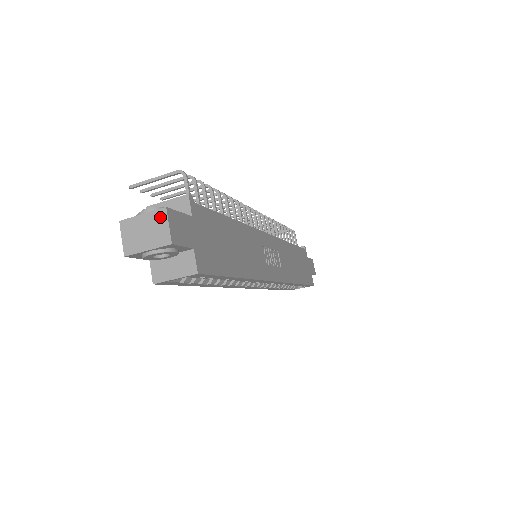
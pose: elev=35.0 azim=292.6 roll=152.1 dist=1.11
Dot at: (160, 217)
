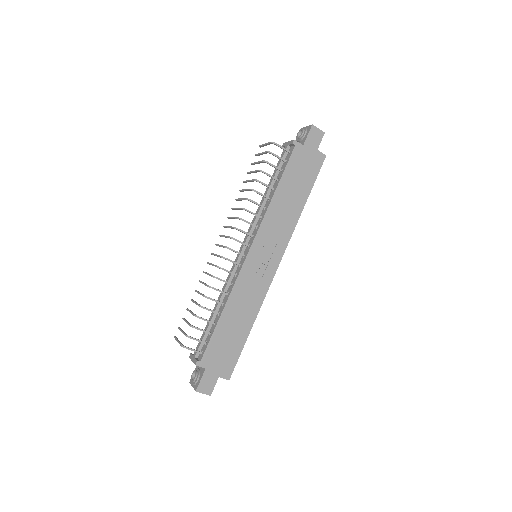
Dot at: (198, 391)
